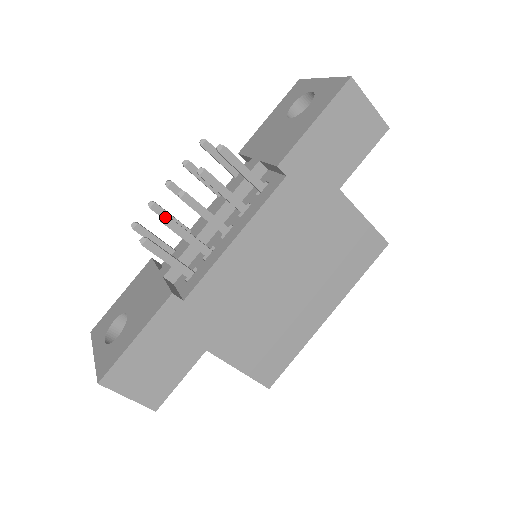
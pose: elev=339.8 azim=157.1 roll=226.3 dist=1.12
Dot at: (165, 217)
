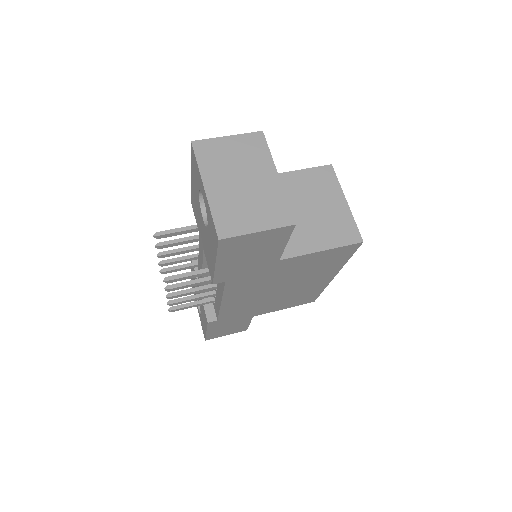
Dot at: (170, 304)
